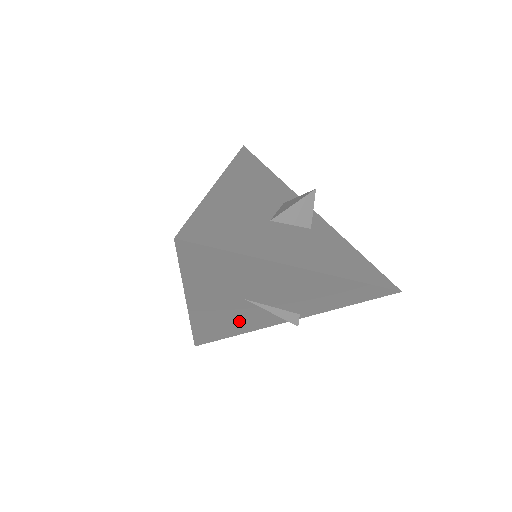
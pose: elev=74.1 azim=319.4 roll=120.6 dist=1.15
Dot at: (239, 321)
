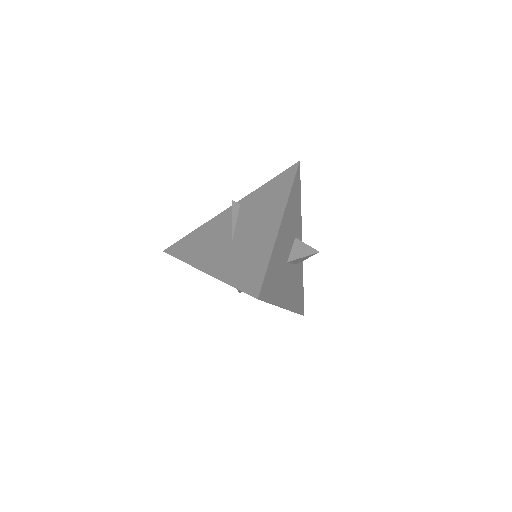
Dot at: occluded
